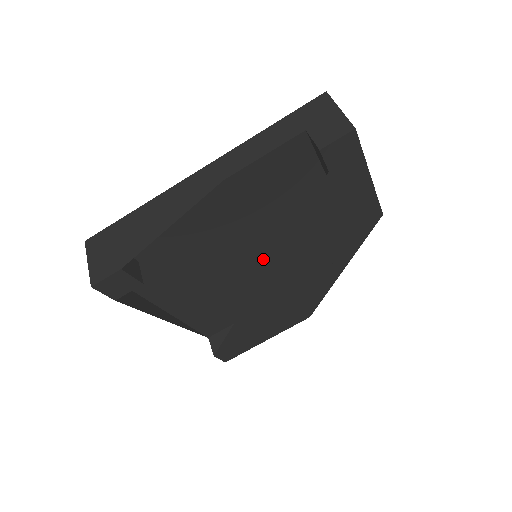
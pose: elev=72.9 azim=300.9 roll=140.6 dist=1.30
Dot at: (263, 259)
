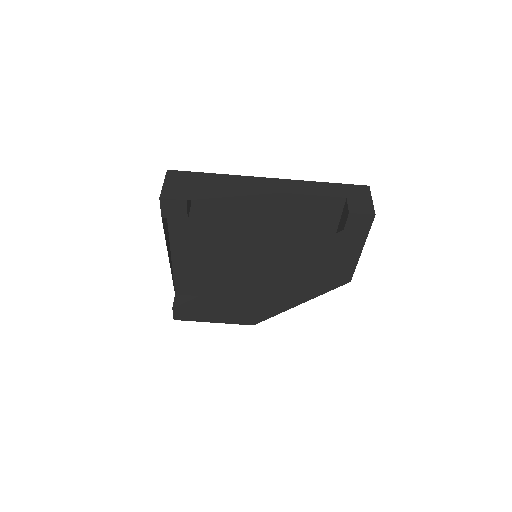
Dot at: (258, 261)
